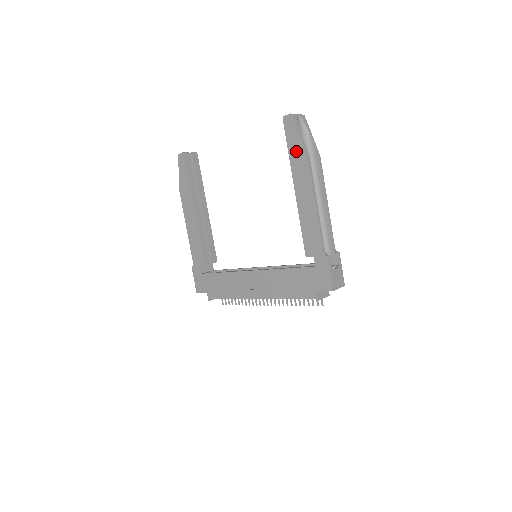
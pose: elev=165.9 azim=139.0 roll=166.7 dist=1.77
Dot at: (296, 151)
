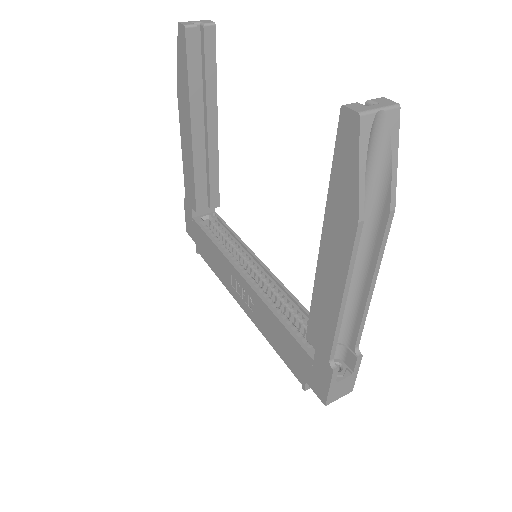
Dot at: (342, 193)
